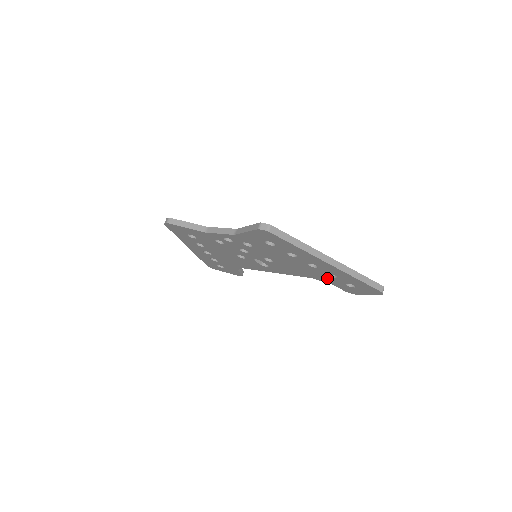
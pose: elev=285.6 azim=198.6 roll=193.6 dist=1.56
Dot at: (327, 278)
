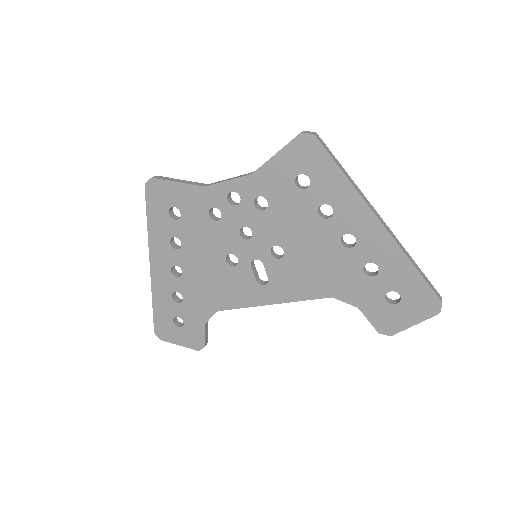
Dot at: (359, 285)
